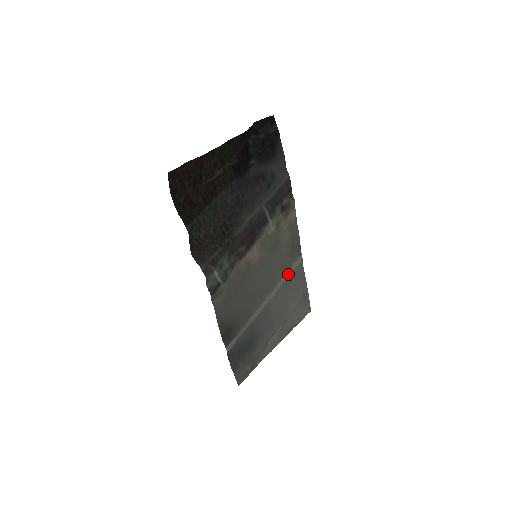
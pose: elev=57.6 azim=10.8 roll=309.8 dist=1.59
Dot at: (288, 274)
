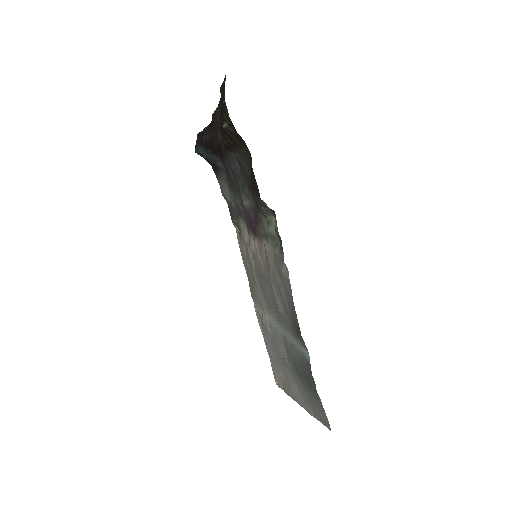
Dot at: (262, 311)
